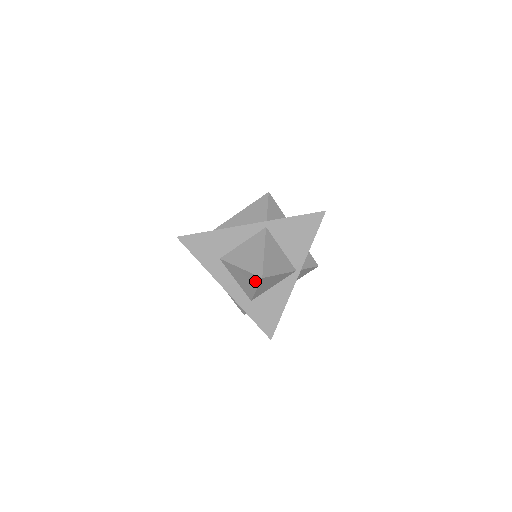
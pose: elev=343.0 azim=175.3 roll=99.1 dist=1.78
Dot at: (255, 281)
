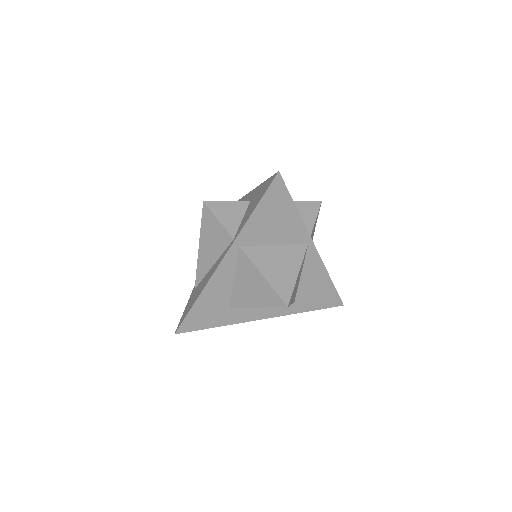
Dot at: occluded
